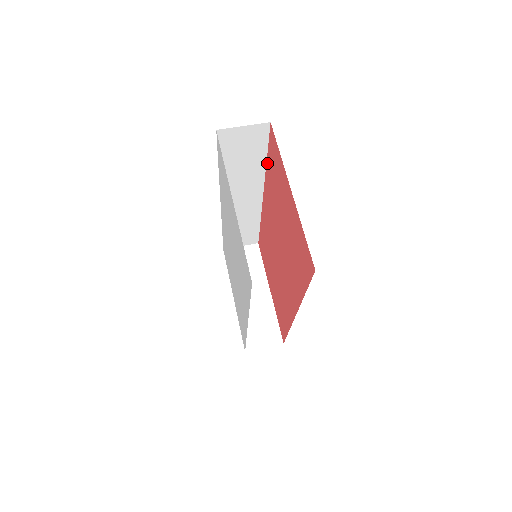
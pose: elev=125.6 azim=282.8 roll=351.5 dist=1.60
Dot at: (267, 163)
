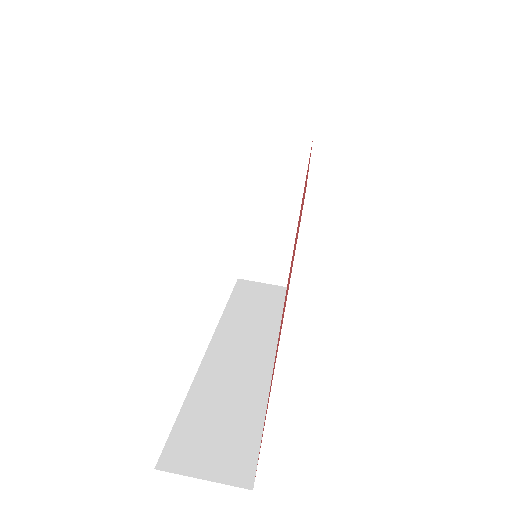
Dot at: occluded
